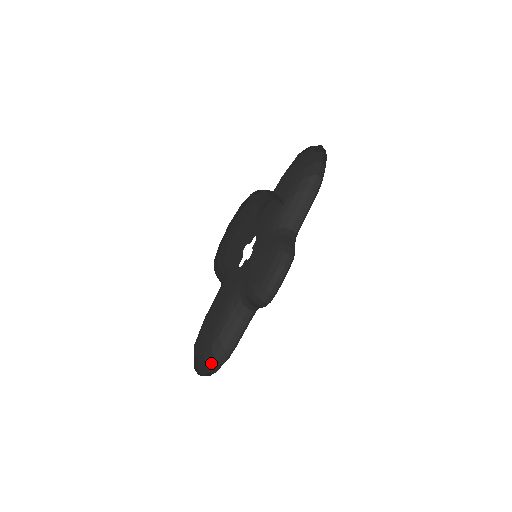
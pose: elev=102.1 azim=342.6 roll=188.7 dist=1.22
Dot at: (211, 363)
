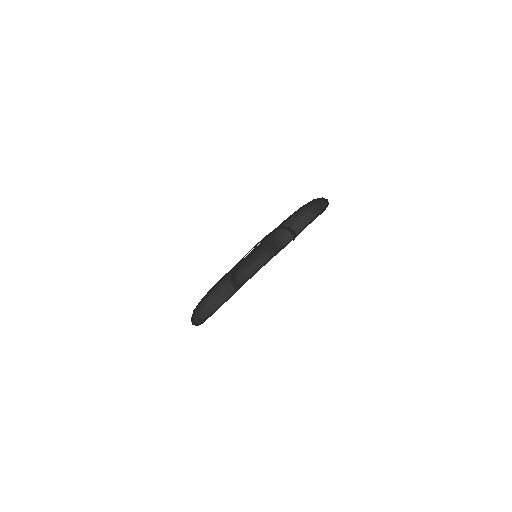
Dot at: (197, 316)
